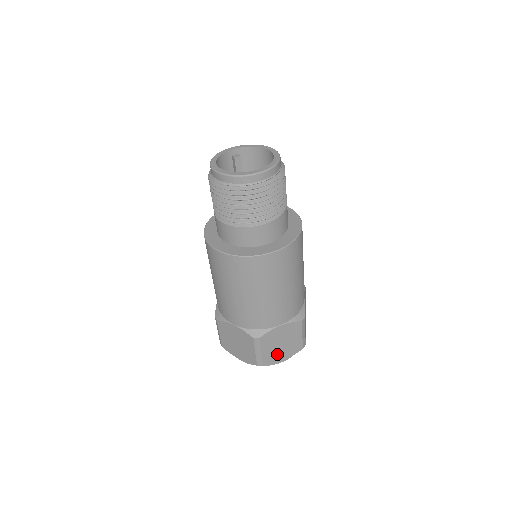
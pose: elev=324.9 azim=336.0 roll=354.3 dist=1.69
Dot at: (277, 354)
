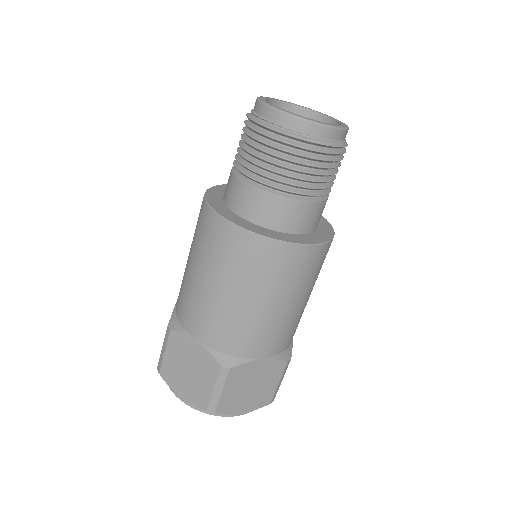
Dot at: (178, 378)
